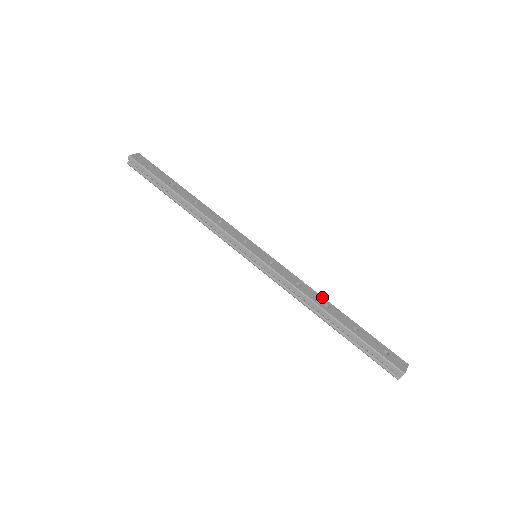
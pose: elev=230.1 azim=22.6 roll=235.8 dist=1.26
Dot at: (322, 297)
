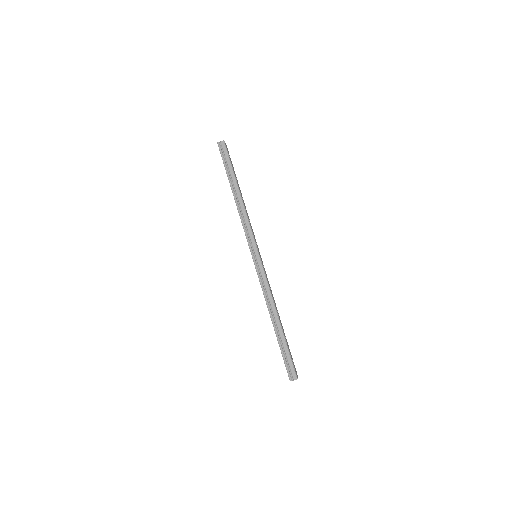
Dot at: occluded
